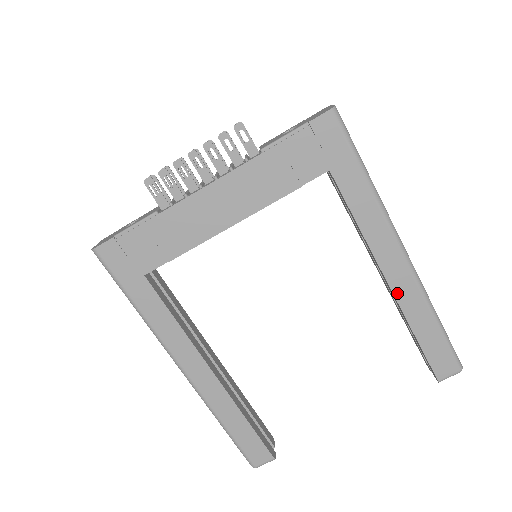
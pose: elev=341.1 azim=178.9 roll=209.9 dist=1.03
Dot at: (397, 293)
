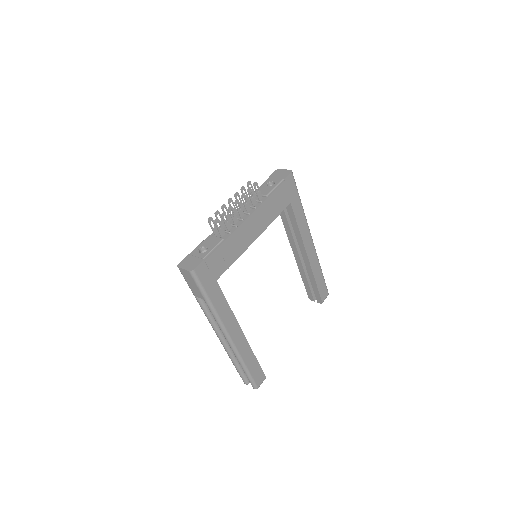
Dot at: (310, 261)
